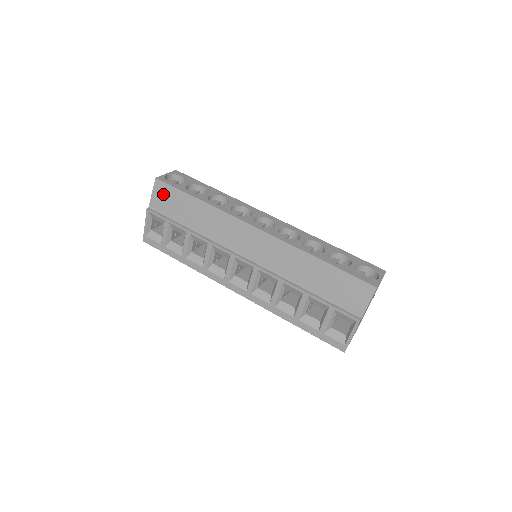
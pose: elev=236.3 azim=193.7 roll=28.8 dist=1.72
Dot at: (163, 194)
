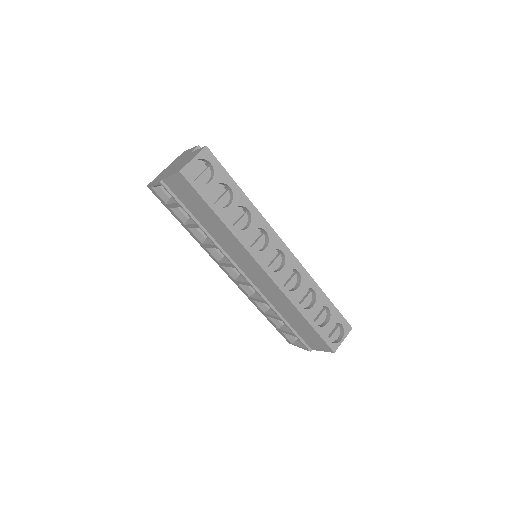
Dot at: (183, 187)
